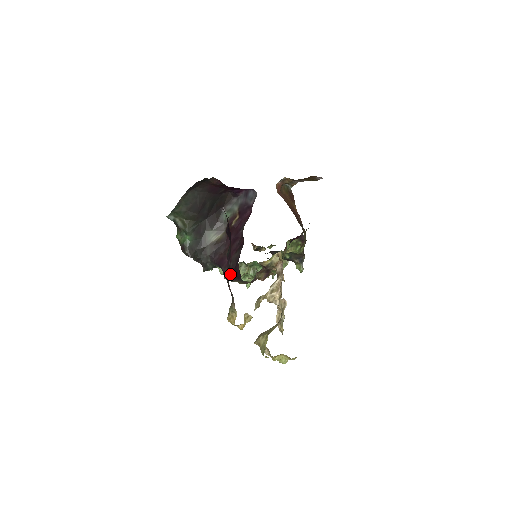
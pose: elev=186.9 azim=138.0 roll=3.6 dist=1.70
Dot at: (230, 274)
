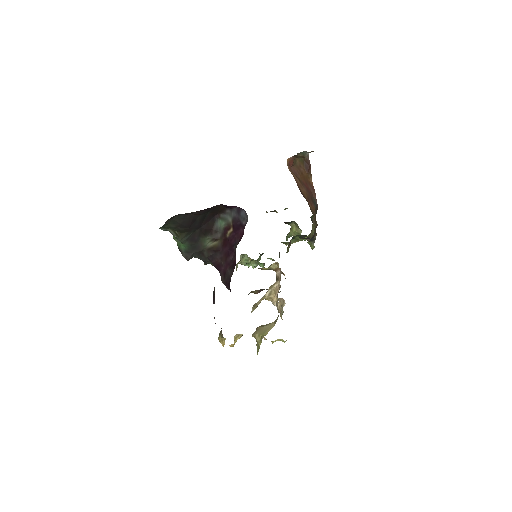
Dot at: (226, 284)
